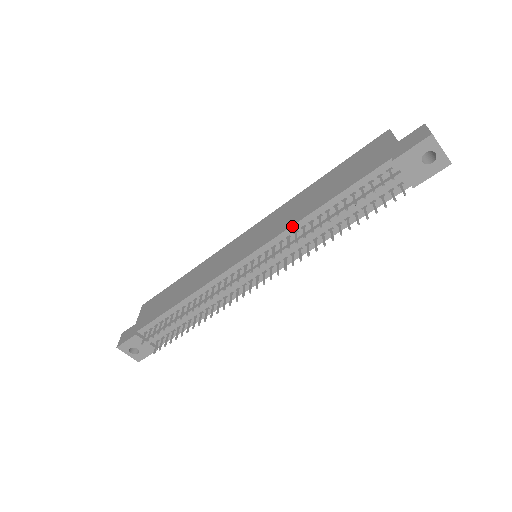
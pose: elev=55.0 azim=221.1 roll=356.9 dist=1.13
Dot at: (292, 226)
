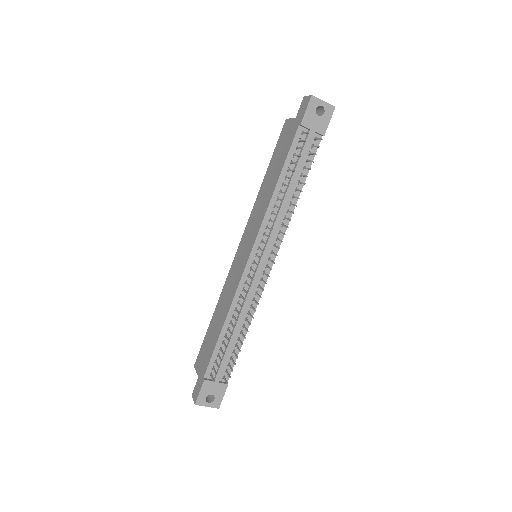
Dot at: (267, 210)
